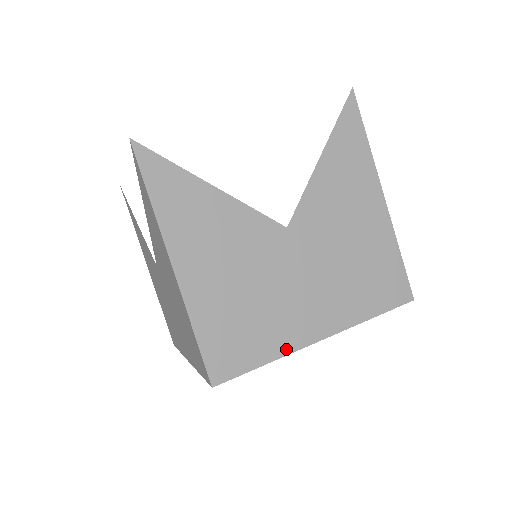
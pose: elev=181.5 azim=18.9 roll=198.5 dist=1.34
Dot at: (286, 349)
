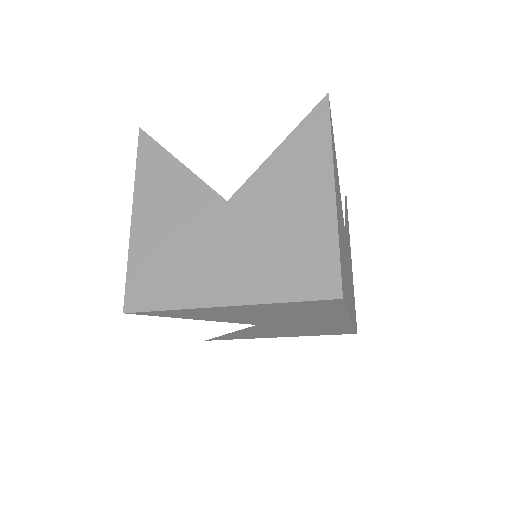
Dot at: occluded
